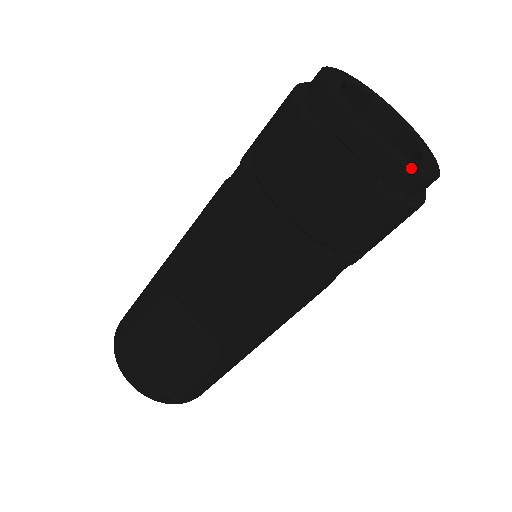
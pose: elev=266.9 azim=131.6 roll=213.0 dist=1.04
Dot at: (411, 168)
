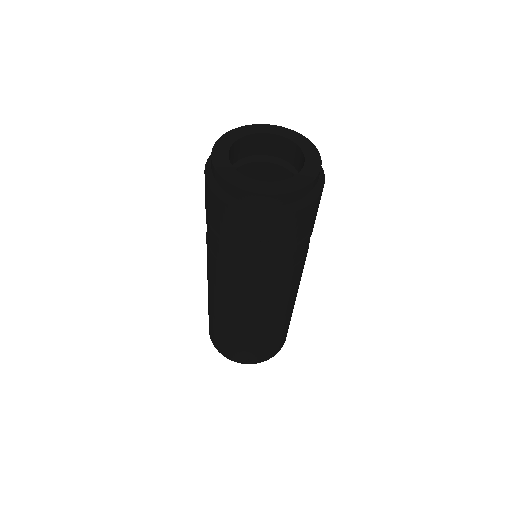
Dot at: (274, 193)
